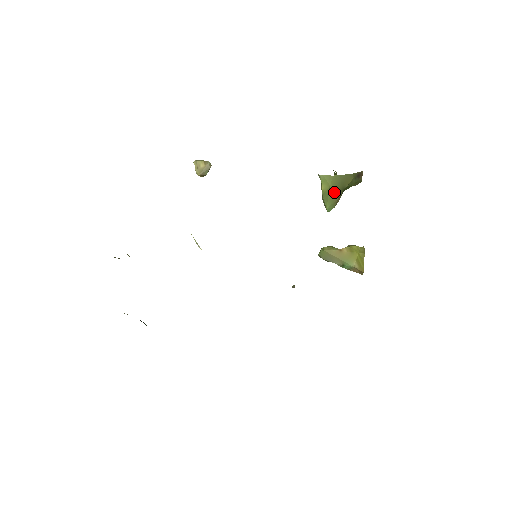
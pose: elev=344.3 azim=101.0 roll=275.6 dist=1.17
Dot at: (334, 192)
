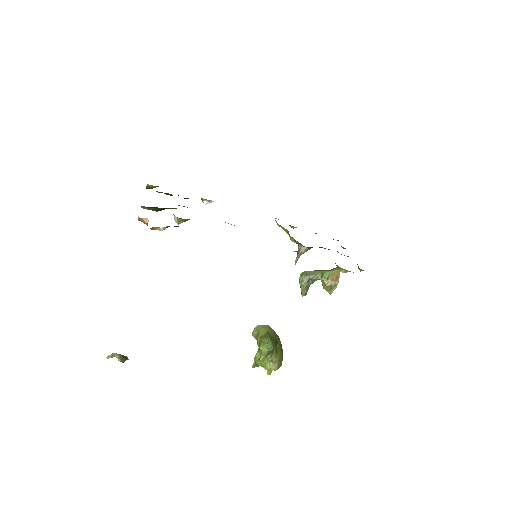
Dot at: (271, 338)
